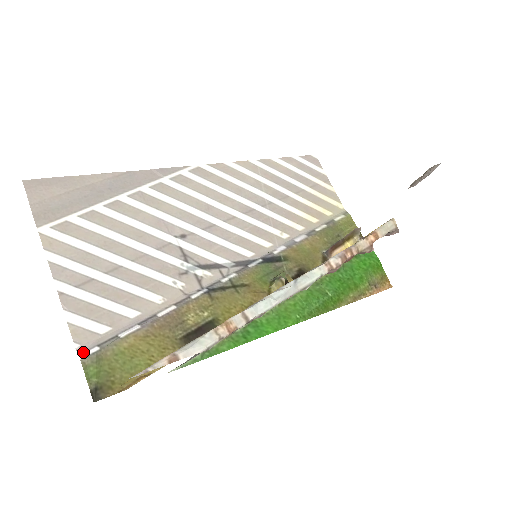
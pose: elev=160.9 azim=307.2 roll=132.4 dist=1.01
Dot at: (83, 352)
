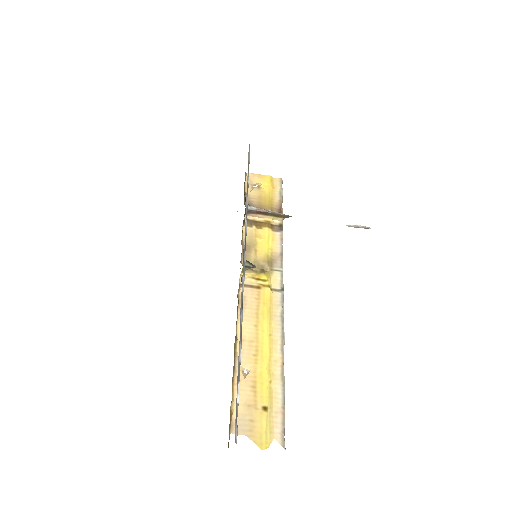
Dot at: (236, 439)
